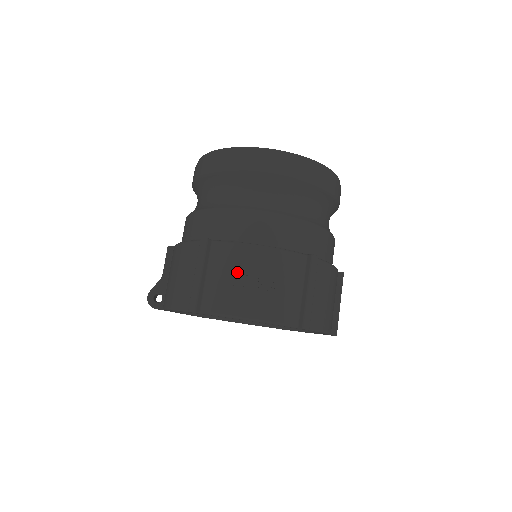
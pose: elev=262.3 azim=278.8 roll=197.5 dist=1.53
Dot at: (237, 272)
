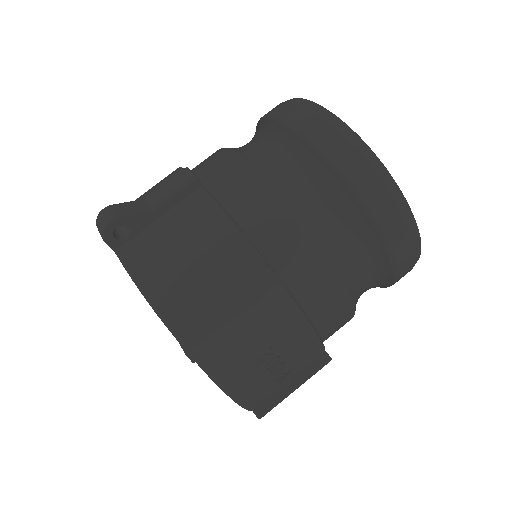
Dot at: (274, 348)
